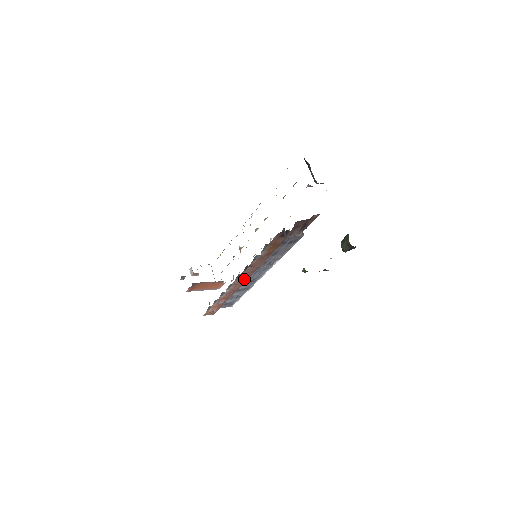
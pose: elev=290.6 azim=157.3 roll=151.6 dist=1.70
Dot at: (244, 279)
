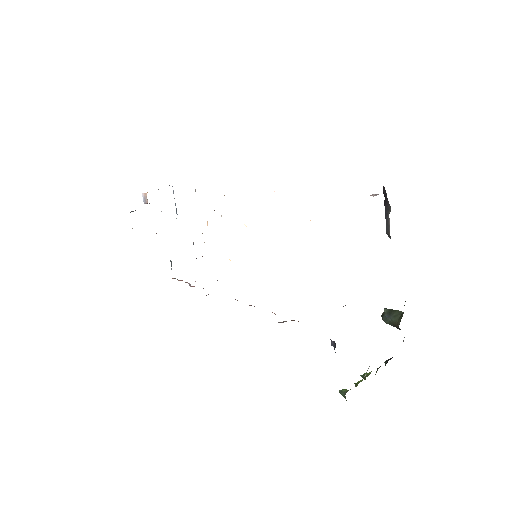
Dot at: occluded
